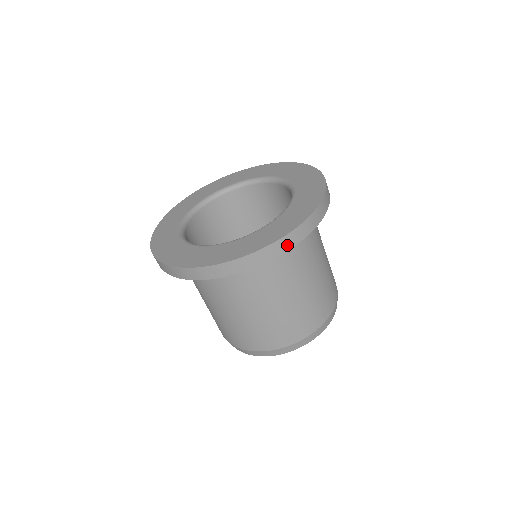
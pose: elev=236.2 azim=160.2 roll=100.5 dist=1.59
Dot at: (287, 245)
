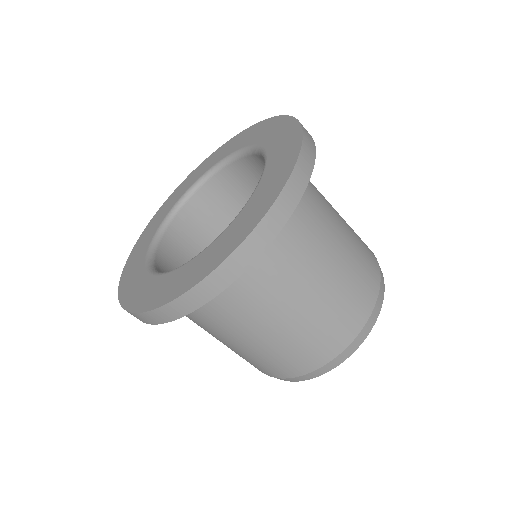
Dot at: (166, 316)
